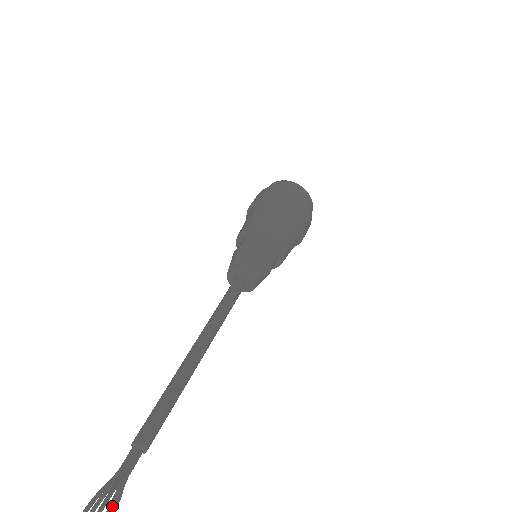
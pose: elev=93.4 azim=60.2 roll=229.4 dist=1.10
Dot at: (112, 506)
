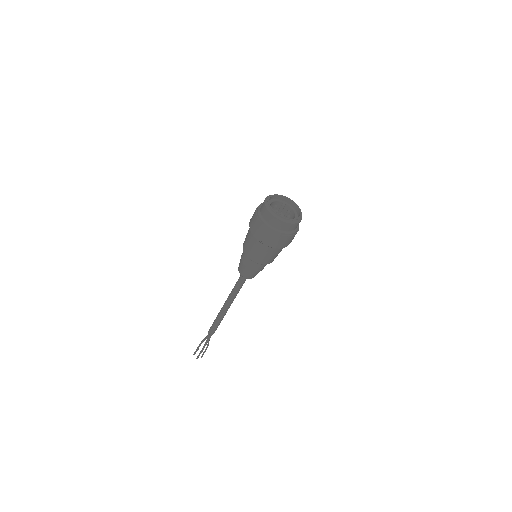
Dot at: occluded
